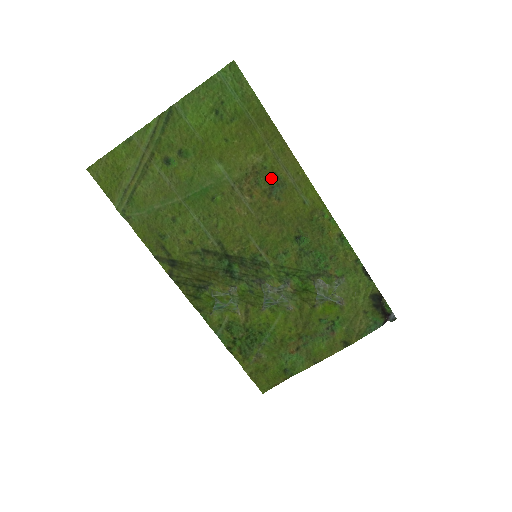
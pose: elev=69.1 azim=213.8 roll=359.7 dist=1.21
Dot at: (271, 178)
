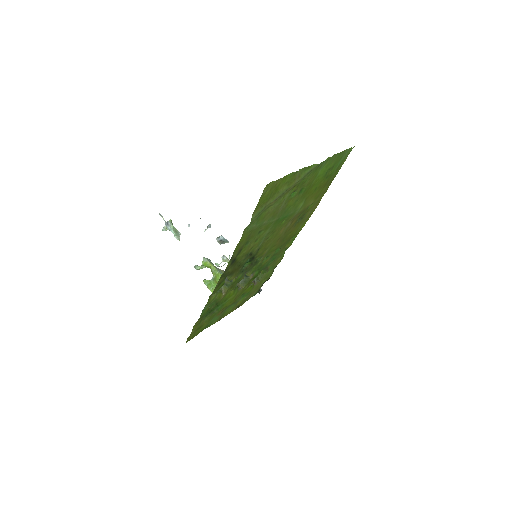
Dot at: (303, 214)
